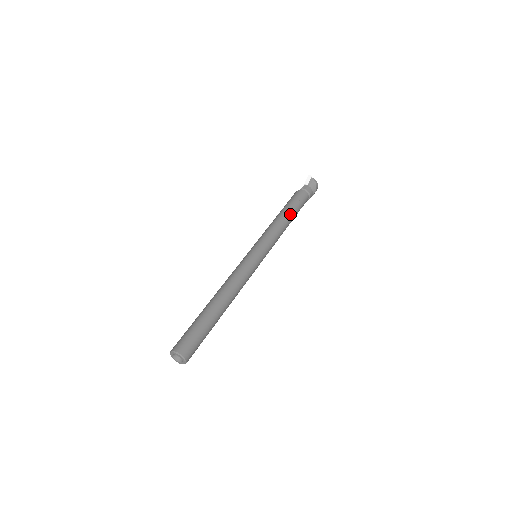
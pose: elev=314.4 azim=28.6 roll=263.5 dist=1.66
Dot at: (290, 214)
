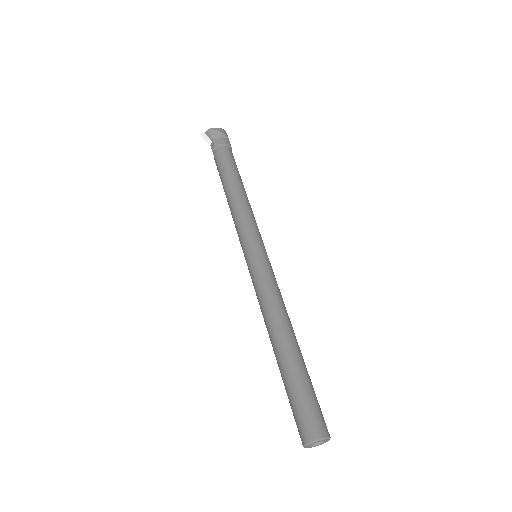
Dot at: (231, 183)
